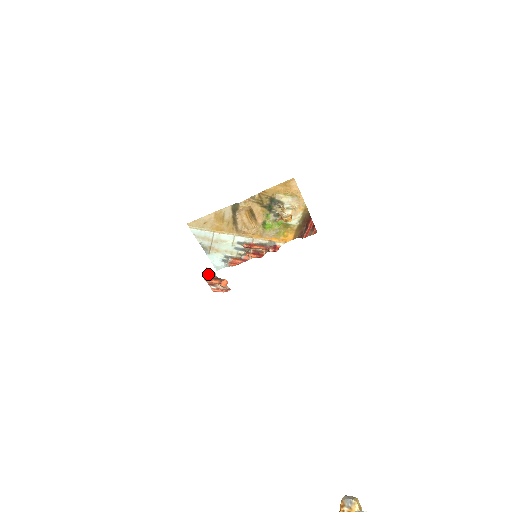
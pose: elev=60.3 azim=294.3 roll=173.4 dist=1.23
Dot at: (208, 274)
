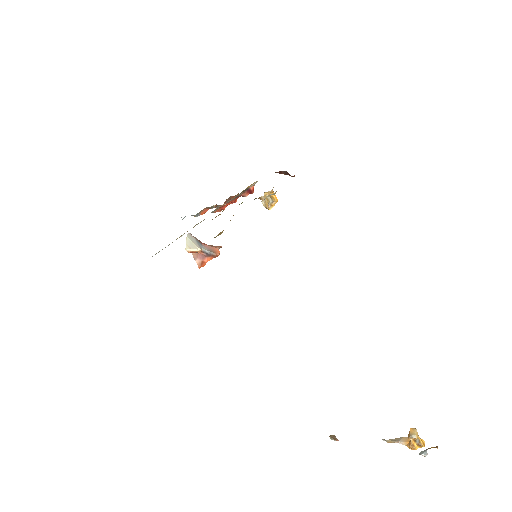
Dot at: (193, 253)
